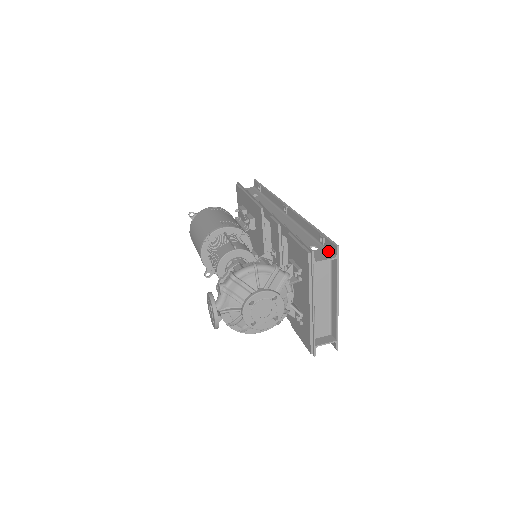
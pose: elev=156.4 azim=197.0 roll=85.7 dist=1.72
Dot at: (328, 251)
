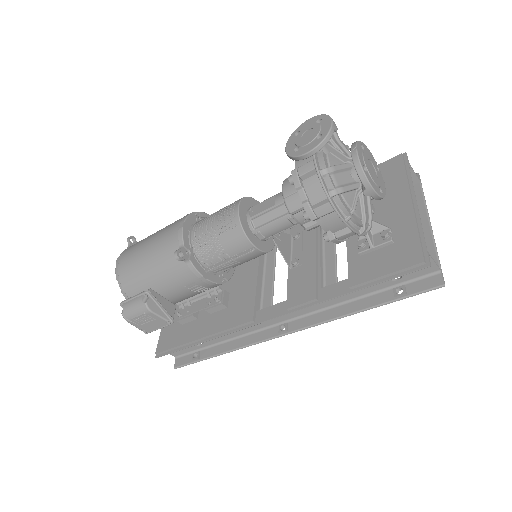
Dot at: occluded
